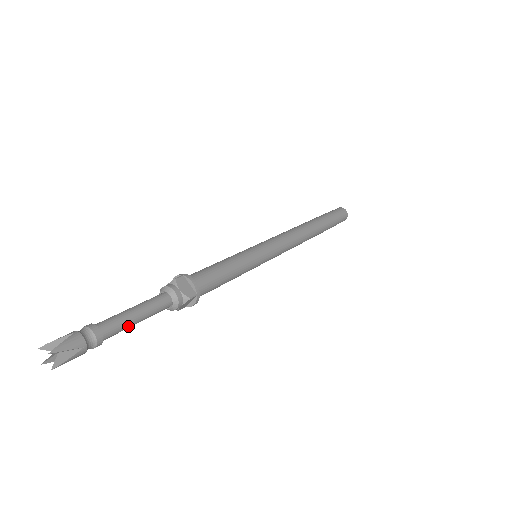
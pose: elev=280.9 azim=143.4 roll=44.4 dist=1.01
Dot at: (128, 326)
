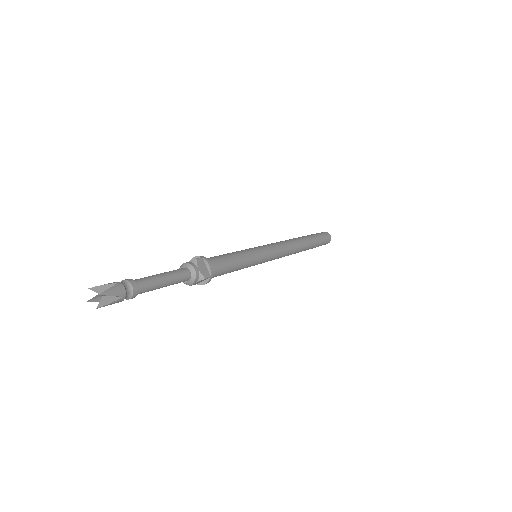
Dot at: (155, 288)
